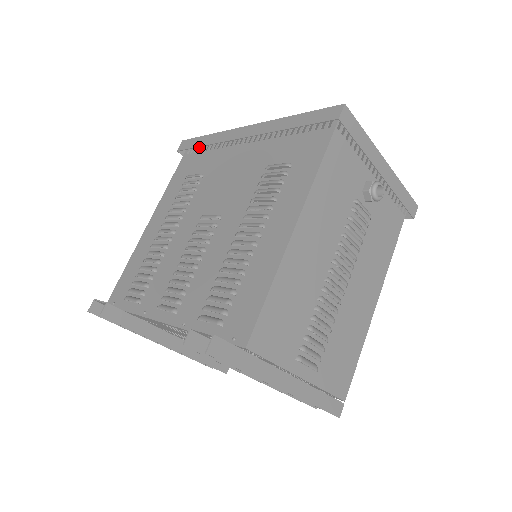
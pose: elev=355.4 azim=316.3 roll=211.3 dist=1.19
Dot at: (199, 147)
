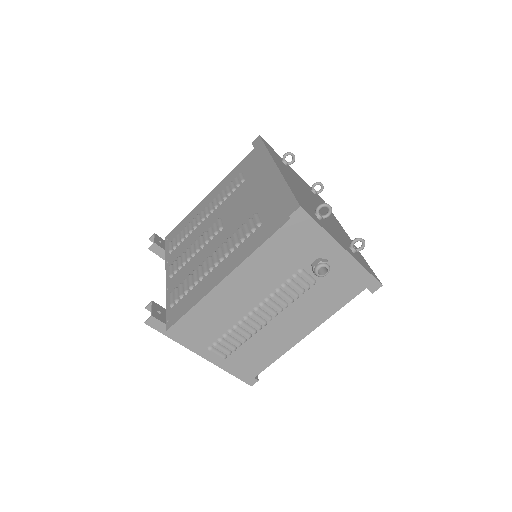
Dot at: occluded
